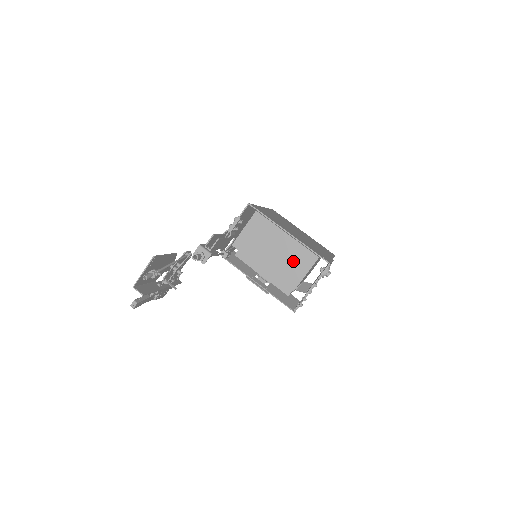
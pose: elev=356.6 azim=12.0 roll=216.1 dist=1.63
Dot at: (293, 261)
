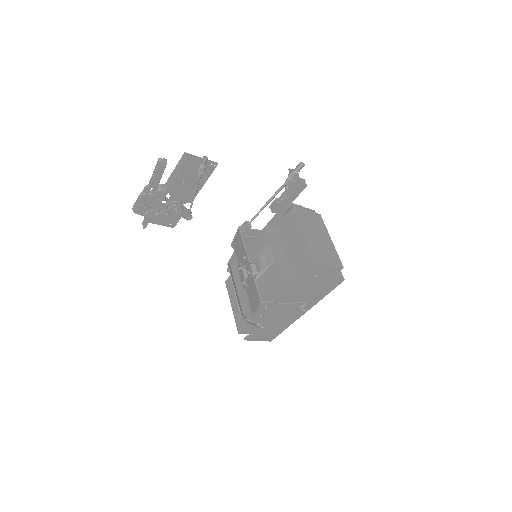
Dot at: (326, 252)
